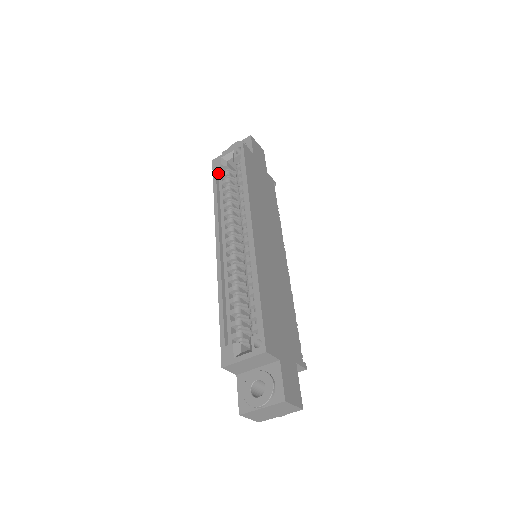
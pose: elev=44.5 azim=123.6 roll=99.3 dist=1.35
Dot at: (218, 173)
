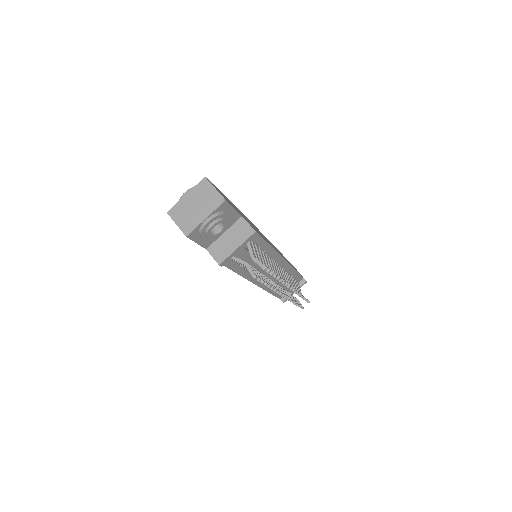
Dot at: occluded
